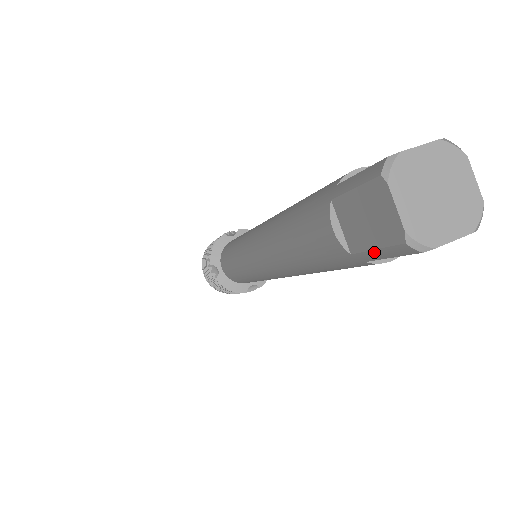
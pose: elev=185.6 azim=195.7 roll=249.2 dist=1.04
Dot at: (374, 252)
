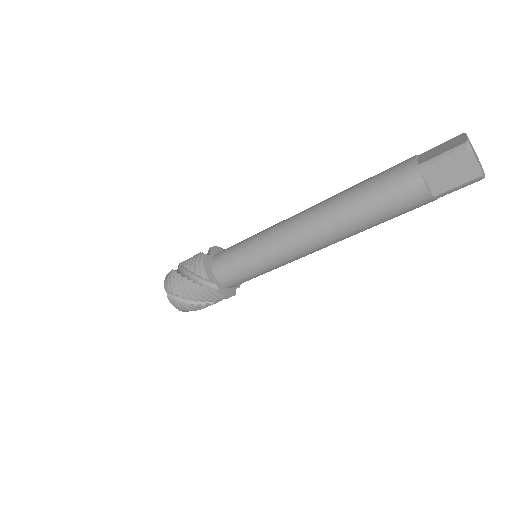
Dot at: (438, 157)
